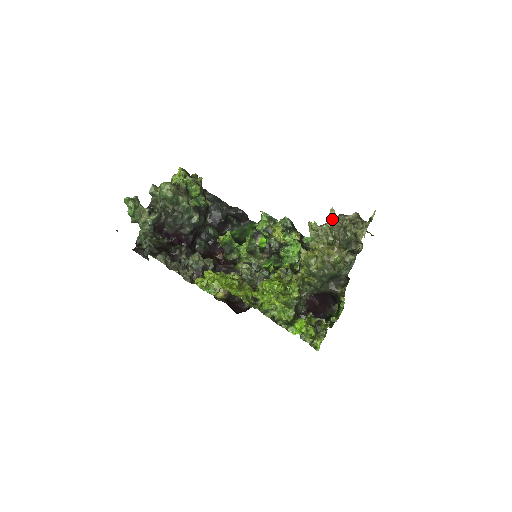
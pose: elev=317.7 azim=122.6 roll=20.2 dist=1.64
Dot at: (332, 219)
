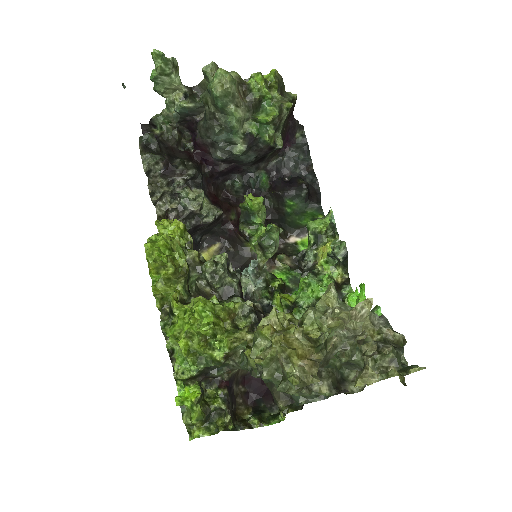
Dot at: (357, 313)
